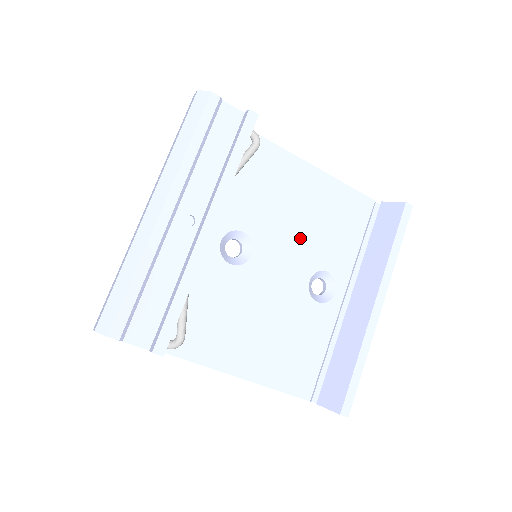
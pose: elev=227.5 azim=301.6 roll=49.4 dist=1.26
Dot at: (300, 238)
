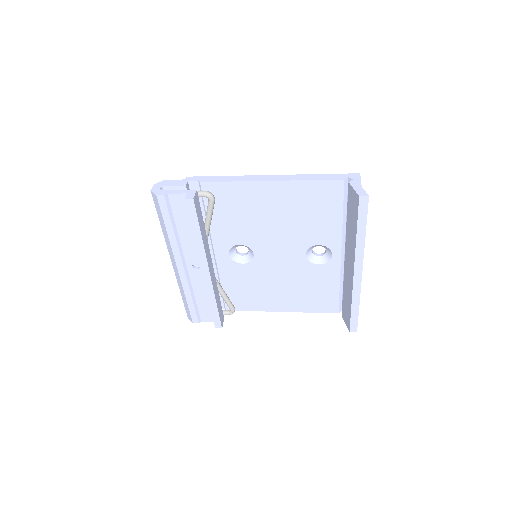
Dot at: (284, 233)
